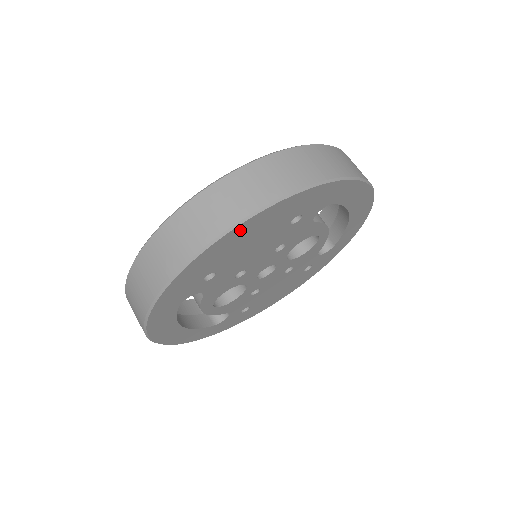
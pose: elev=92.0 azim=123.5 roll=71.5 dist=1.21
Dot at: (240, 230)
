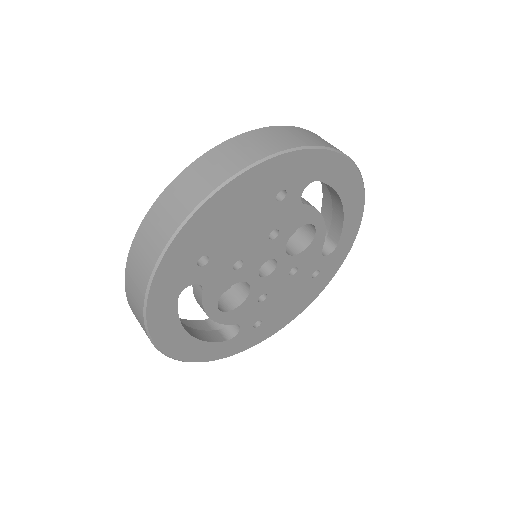
Dot at: (221, 198)
